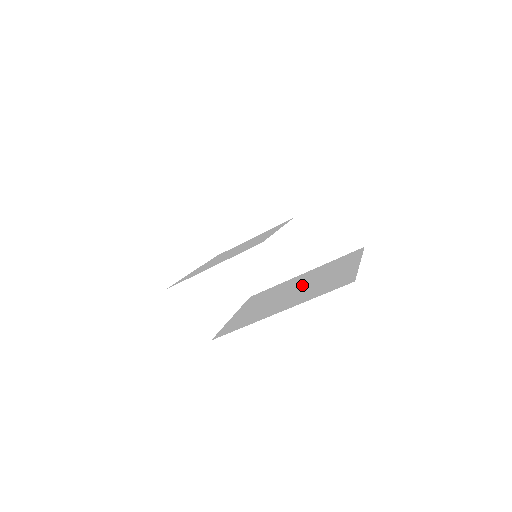
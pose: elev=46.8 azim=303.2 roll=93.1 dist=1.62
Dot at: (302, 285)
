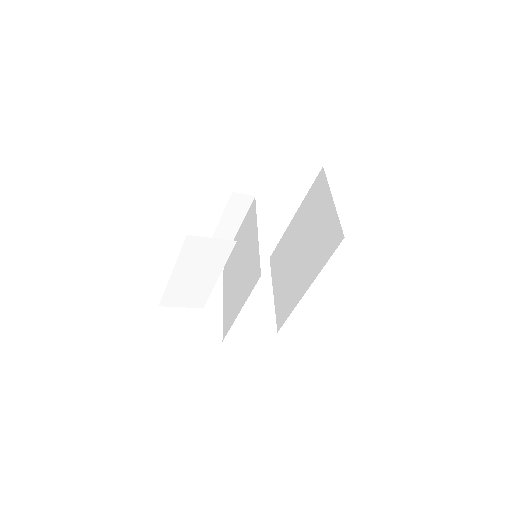
Dot at: (303, 240)
